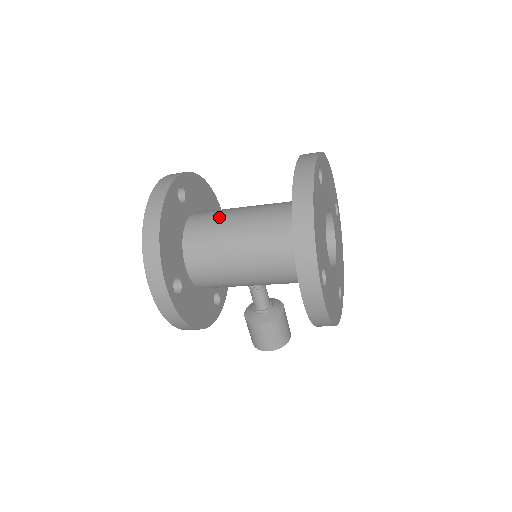
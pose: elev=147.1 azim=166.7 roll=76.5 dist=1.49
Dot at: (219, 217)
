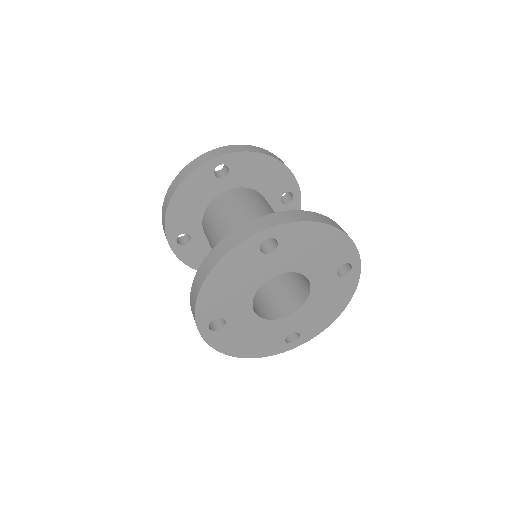
Dot at: (230, 210)
